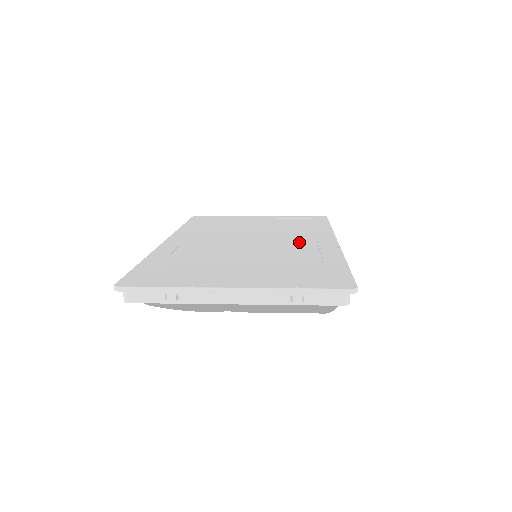
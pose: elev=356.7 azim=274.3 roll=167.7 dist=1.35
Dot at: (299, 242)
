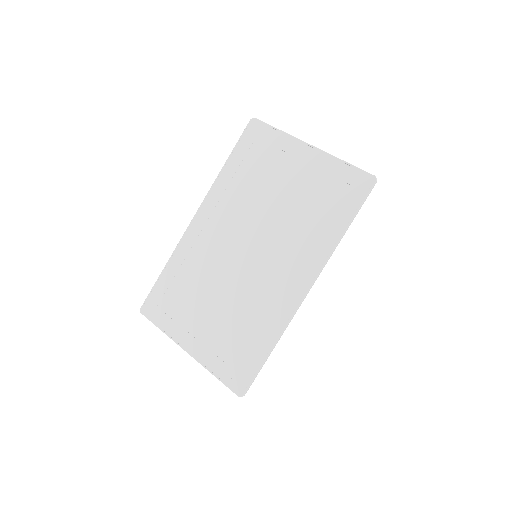
Dot at: (278, 277)
